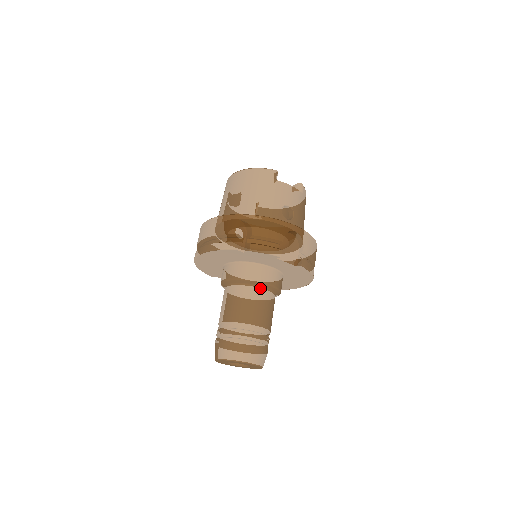
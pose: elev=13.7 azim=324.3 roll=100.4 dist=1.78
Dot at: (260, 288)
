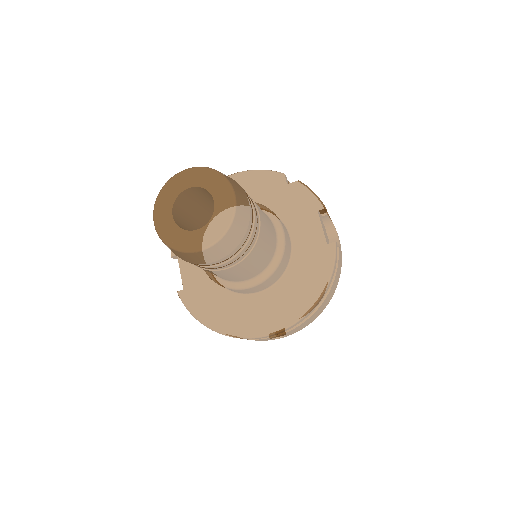
Dot at: (272, 223)
